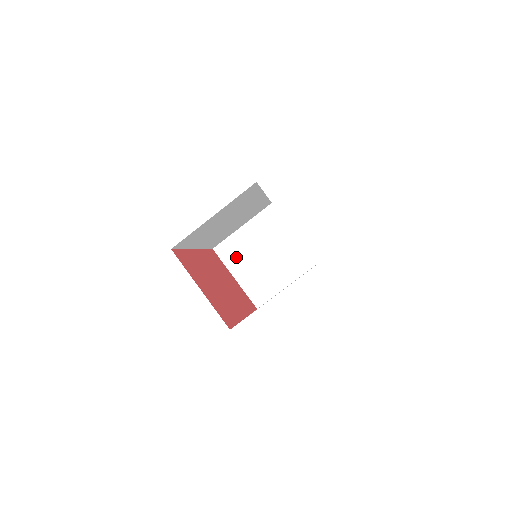
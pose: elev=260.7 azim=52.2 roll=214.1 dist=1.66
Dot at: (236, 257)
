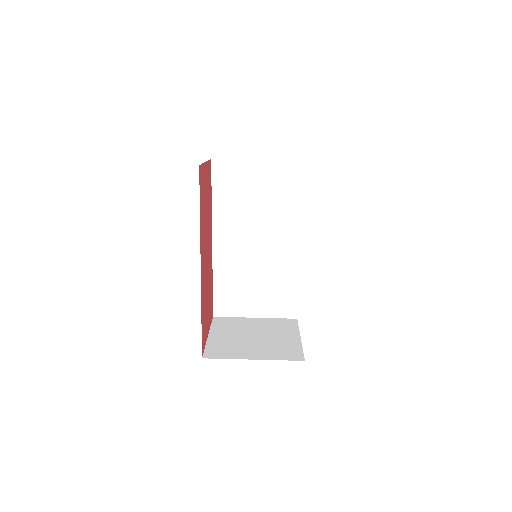
Dot at: (227, 327)
